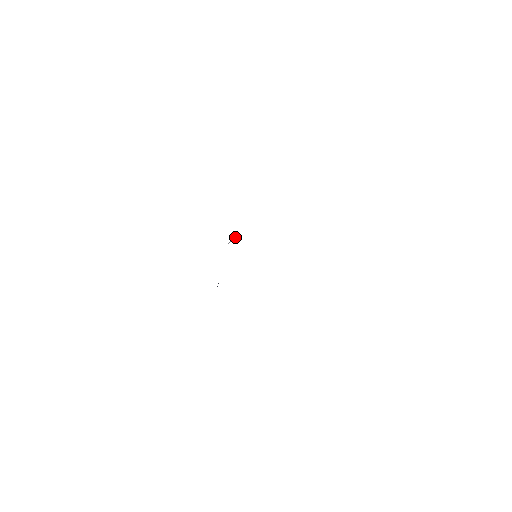
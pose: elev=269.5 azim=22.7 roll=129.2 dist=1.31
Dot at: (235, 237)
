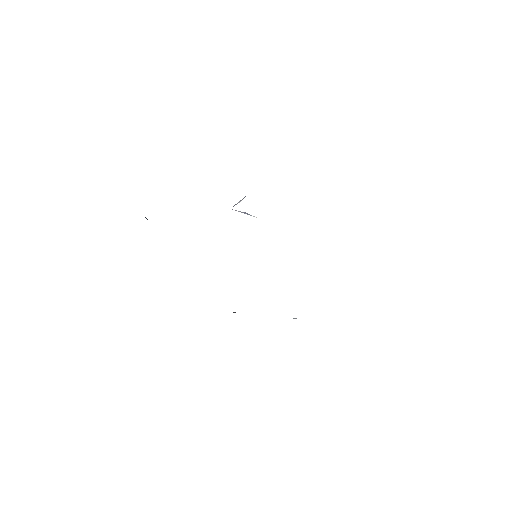
Dot at: (251, 215)
